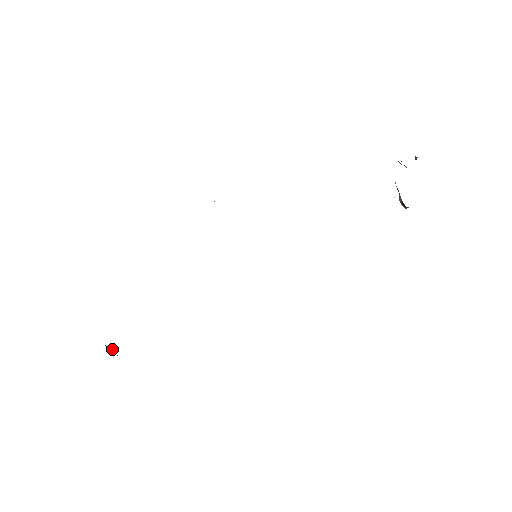
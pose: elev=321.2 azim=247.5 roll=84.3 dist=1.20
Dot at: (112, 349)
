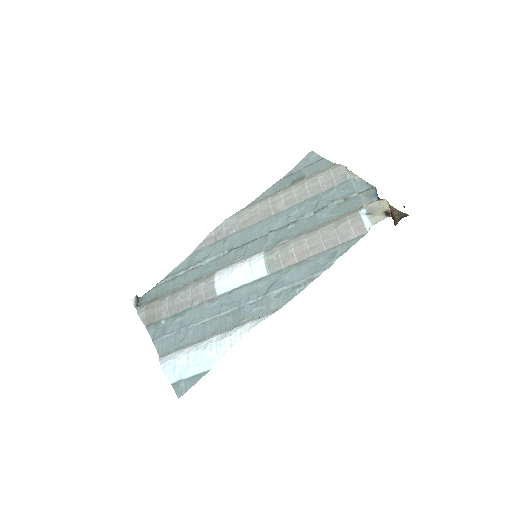
Dot at: (137, 298)
